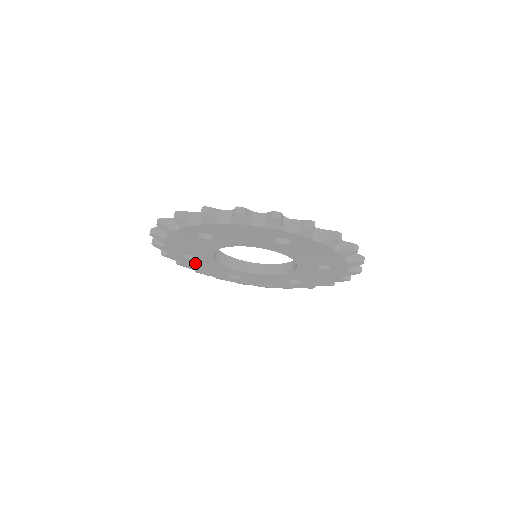
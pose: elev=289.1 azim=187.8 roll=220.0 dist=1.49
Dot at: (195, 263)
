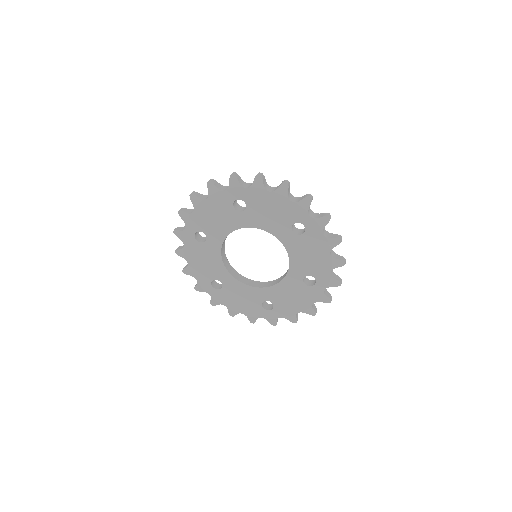
Dot at: (198, 250)
